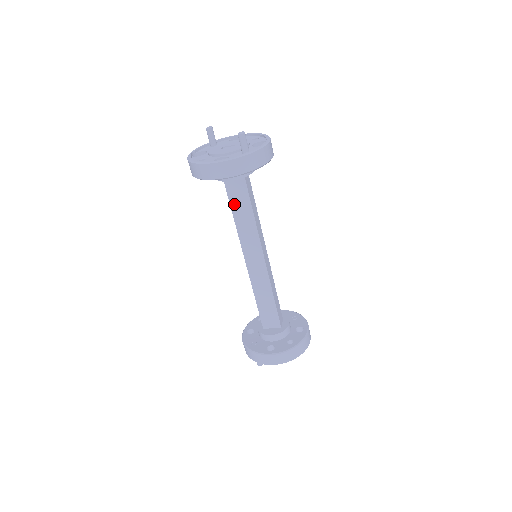
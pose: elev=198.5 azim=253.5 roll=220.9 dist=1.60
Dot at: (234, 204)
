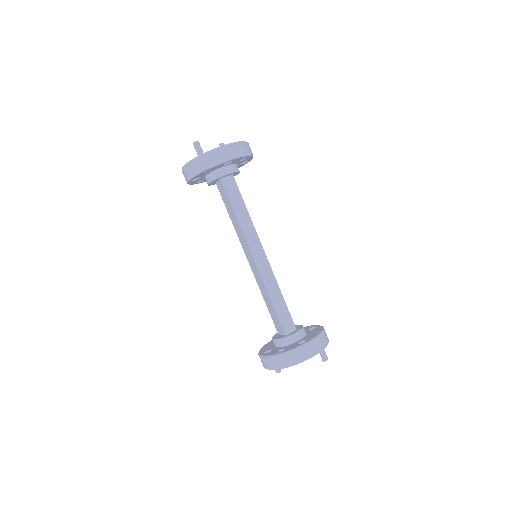
Dot at: (226, 205)
